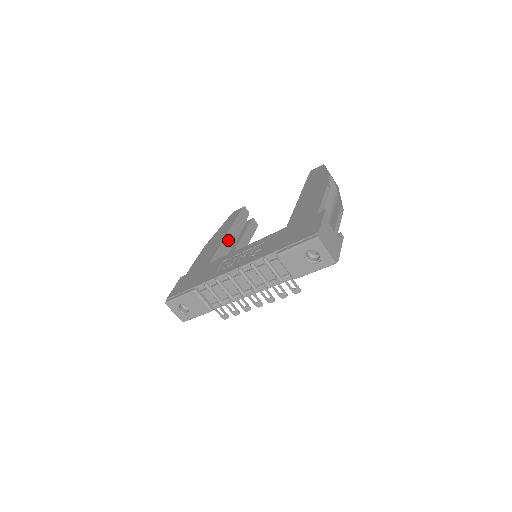
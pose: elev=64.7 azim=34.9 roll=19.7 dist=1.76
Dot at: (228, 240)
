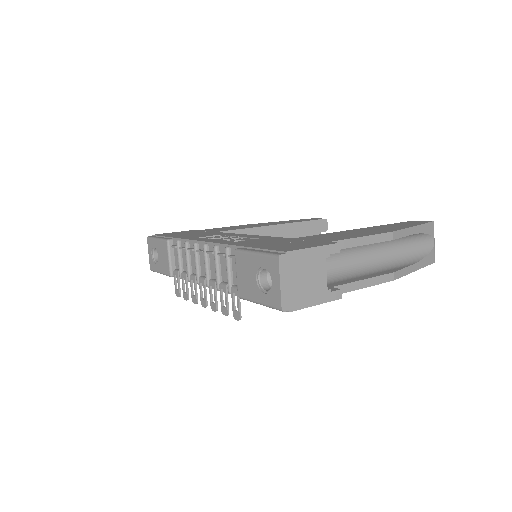
Dot at: (268, 232)
